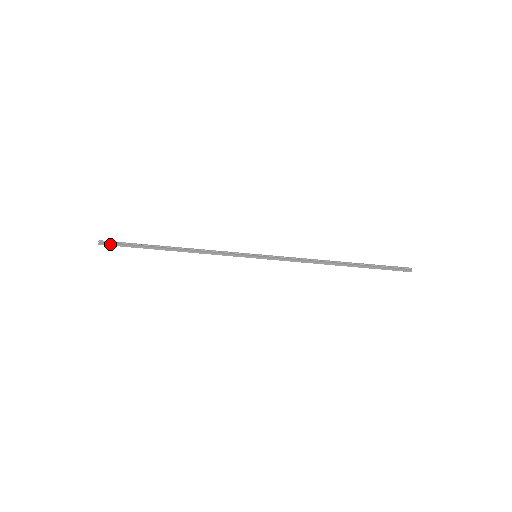
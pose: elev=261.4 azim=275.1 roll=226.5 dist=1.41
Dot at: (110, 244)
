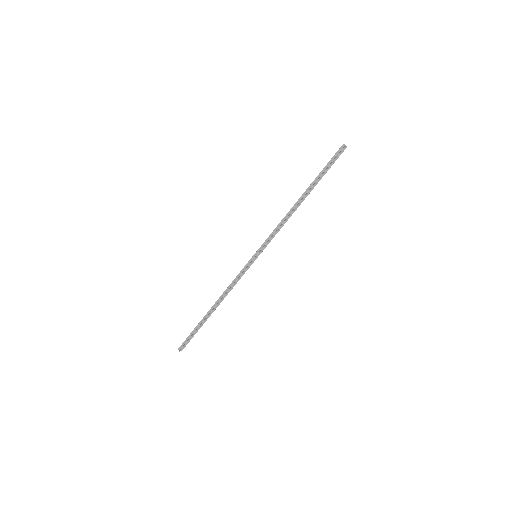
Dot at: (185, 345)
